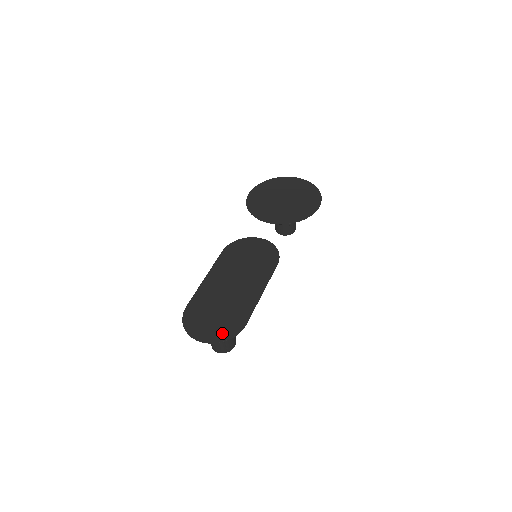
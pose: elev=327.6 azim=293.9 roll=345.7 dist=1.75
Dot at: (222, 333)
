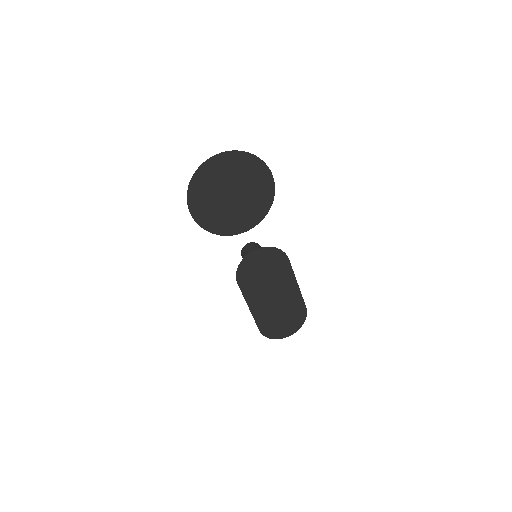
Dot at: (298, 323)
